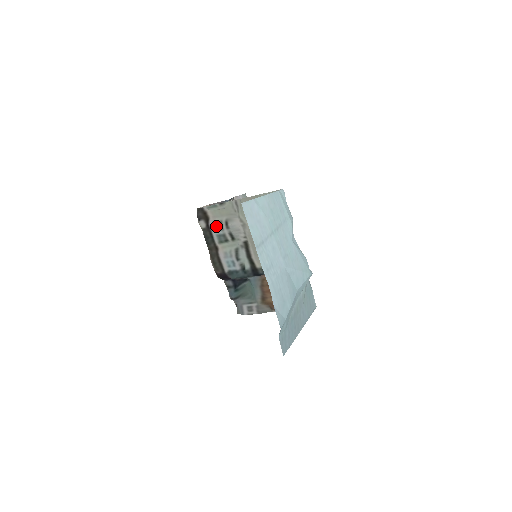
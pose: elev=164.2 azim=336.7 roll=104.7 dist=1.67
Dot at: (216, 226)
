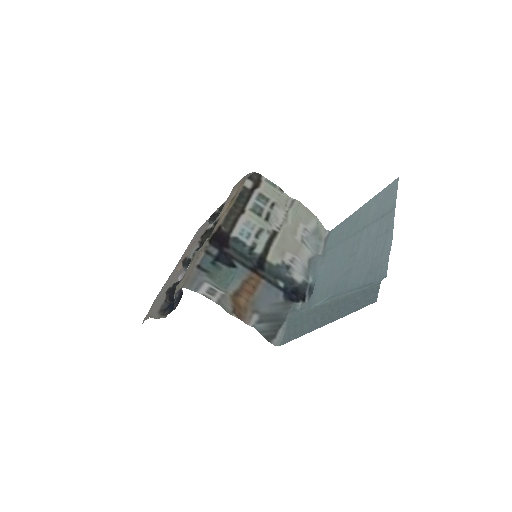
Dot at: (261, 197)
